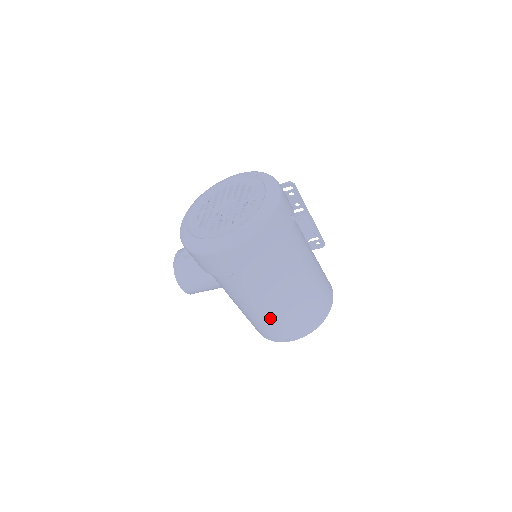
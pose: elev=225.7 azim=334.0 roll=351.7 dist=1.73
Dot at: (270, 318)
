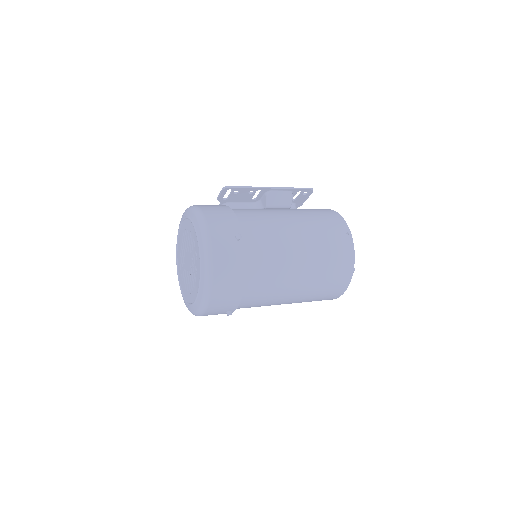
Dot at: (302, 300)
